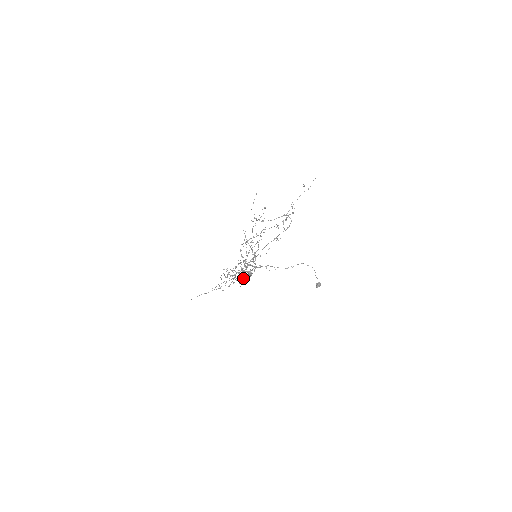
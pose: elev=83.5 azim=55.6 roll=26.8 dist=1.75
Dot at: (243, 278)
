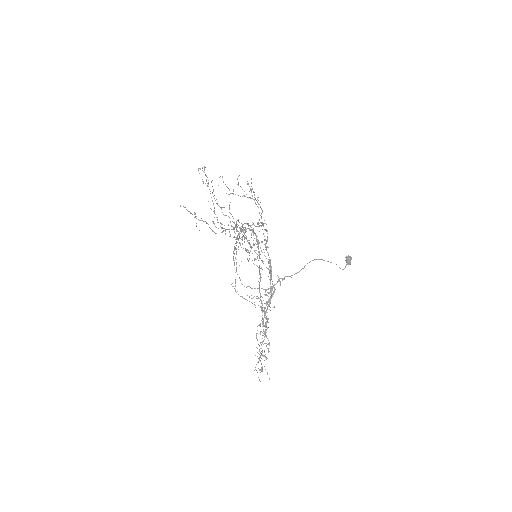
Dot at: occluded
